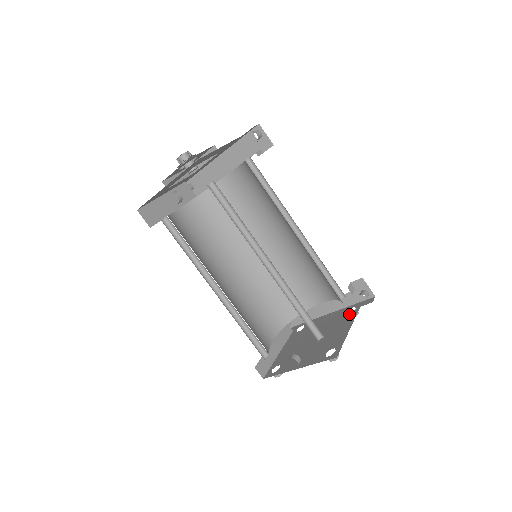
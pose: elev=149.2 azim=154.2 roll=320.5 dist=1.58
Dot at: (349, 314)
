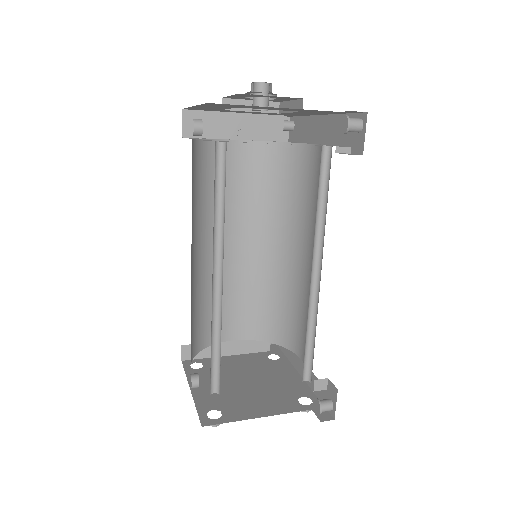
Dot at: (296, 402)
